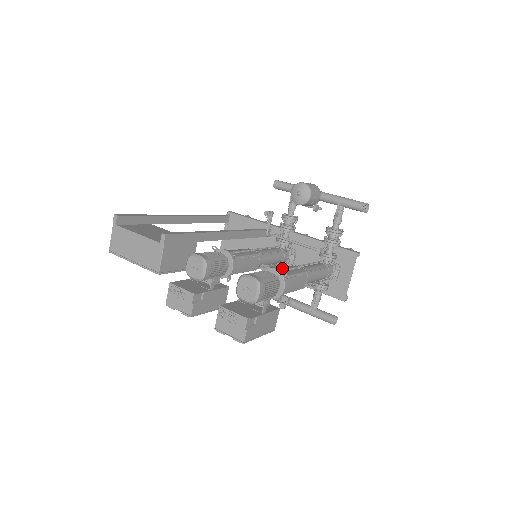
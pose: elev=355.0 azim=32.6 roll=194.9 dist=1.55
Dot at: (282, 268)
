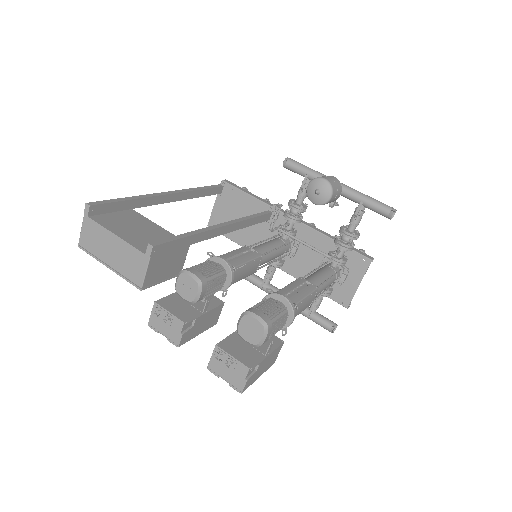
Dot at: (289, 287)
